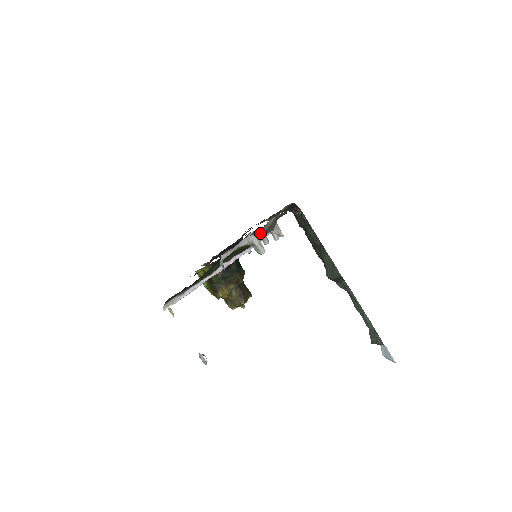
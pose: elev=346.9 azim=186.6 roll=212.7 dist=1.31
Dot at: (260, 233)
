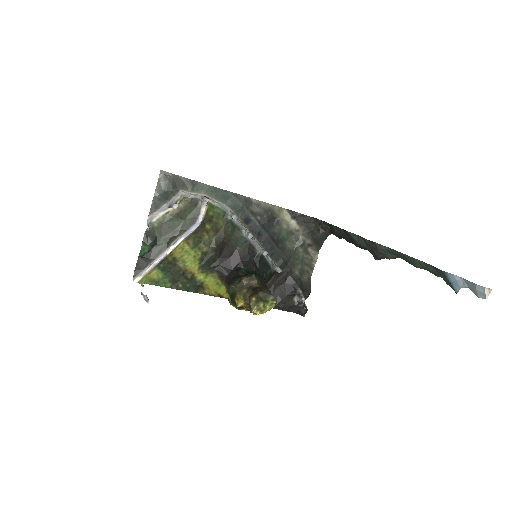
Dot at: (162, 191)
